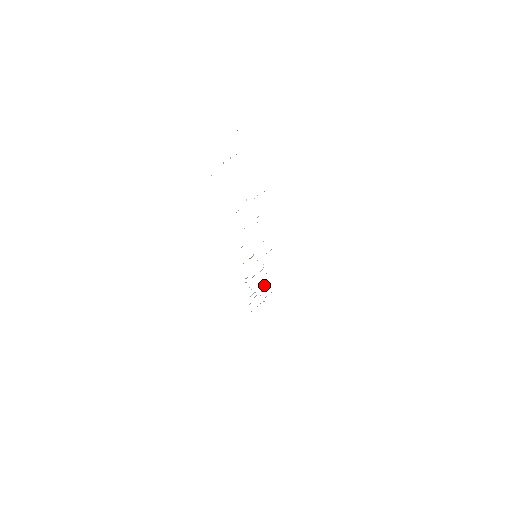
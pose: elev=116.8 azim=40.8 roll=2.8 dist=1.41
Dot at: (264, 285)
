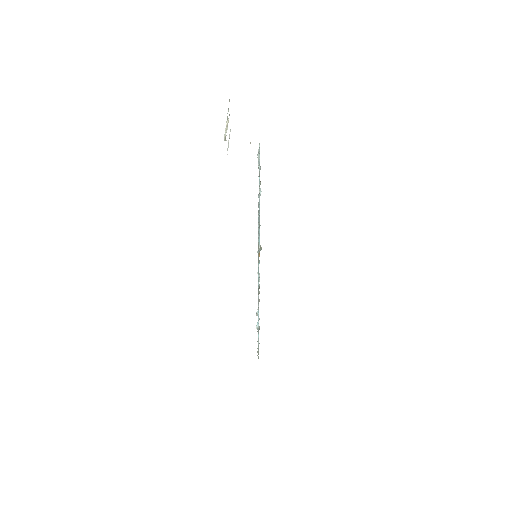
Dot at: occluded
